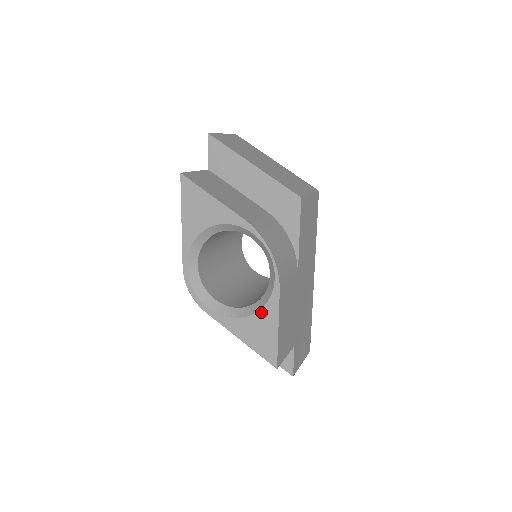
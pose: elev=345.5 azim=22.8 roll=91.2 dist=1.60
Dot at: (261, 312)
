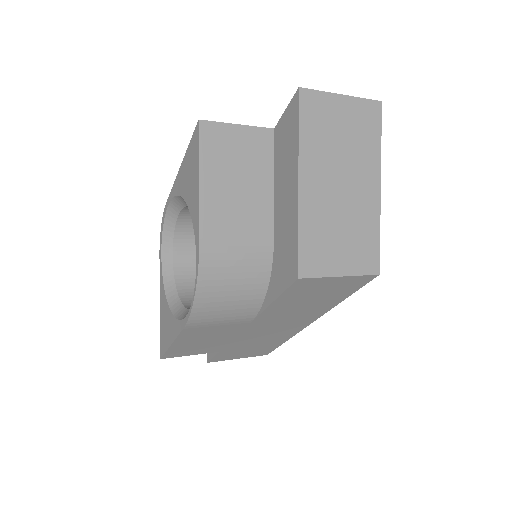
Dot at: (172, 317)
